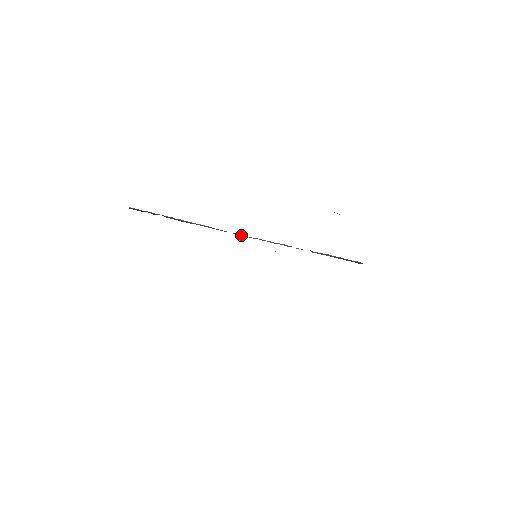
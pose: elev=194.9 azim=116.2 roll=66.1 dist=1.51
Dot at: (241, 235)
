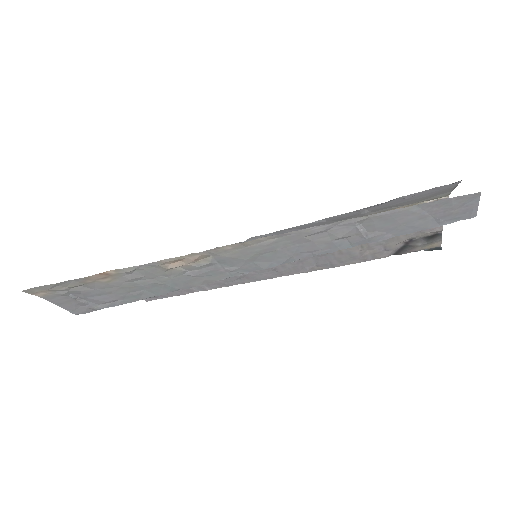
Dot at: occluded
